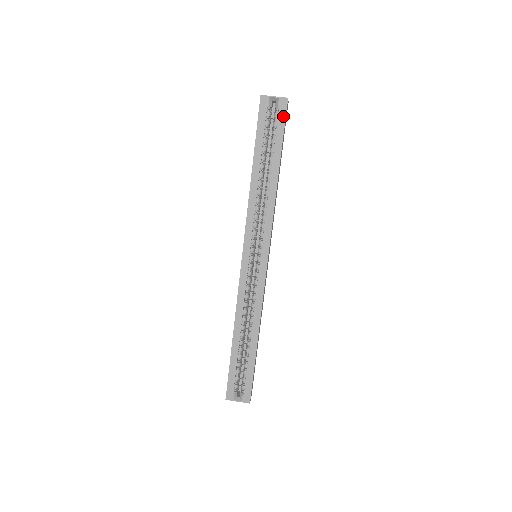
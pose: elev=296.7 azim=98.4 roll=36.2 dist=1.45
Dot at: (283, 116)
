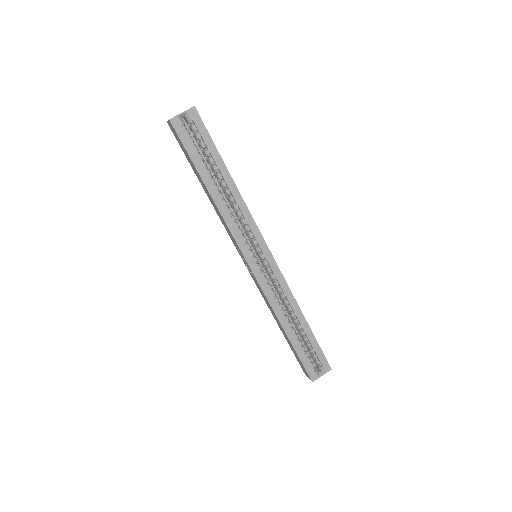
Dot at: (201, 125)
